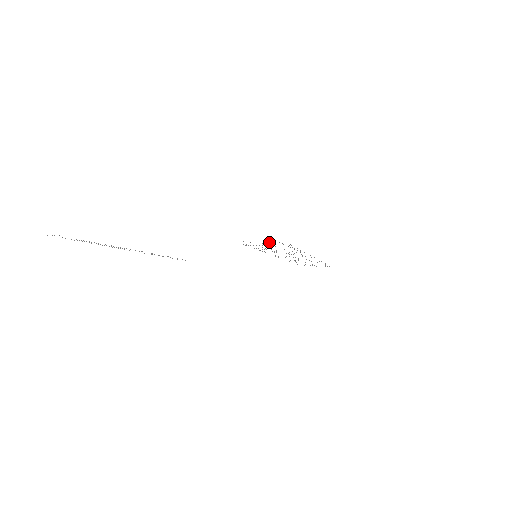
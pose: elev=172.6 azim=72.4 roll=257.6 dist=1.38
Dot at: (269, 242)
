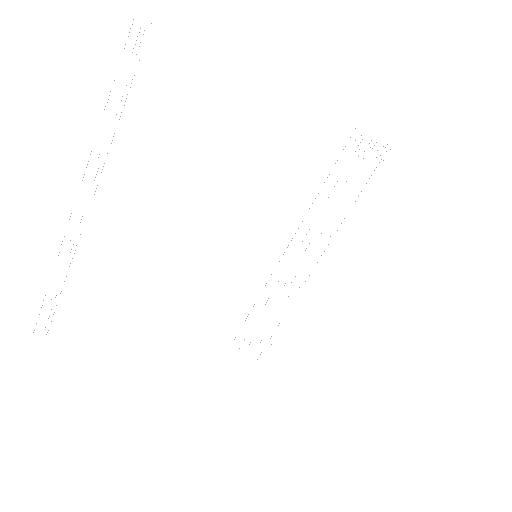
Dot at: occluded
